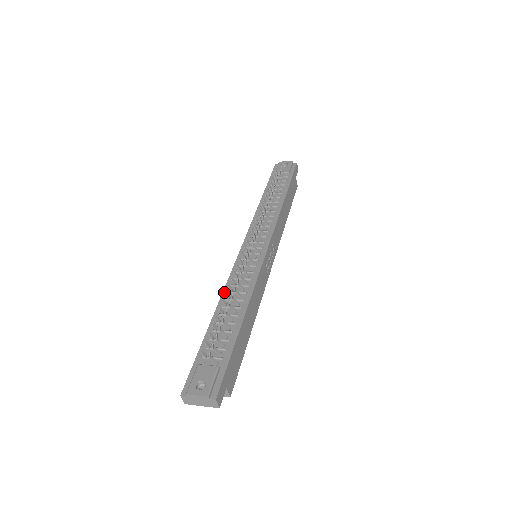
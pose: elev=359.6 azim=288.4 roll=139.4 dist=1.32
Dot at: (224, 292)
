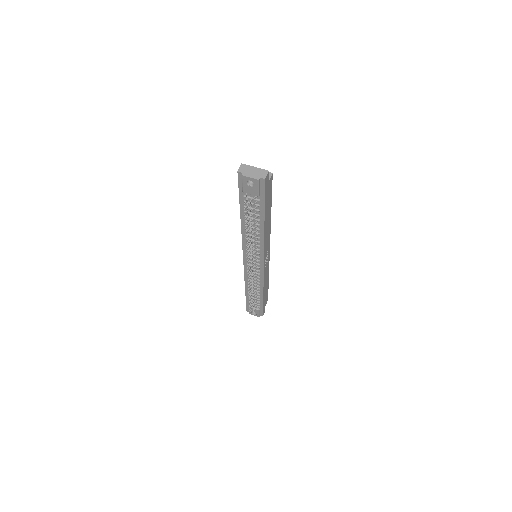
Dot at: (245, 281)
